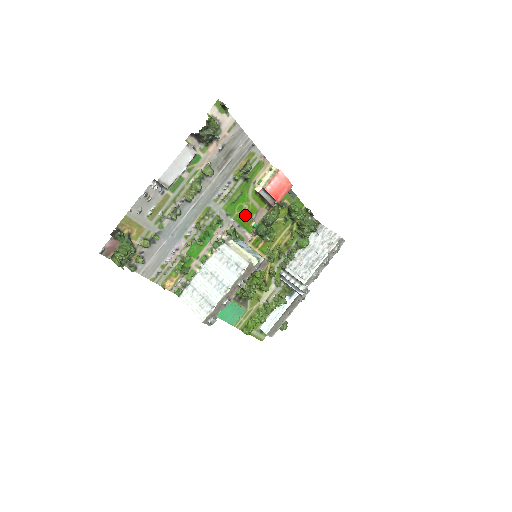
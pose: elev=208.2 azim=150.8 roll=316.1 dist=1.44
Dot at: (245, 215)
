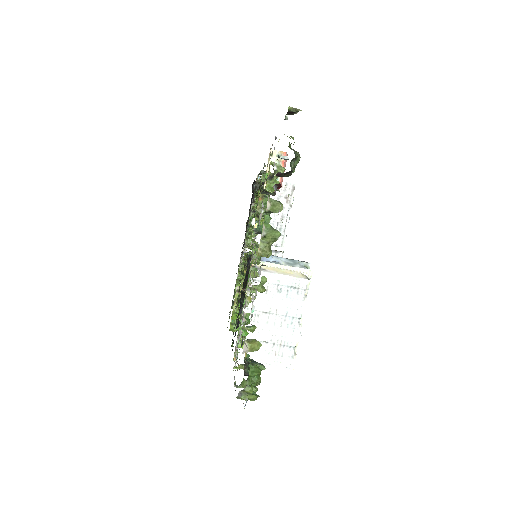
Dot at: occluded
